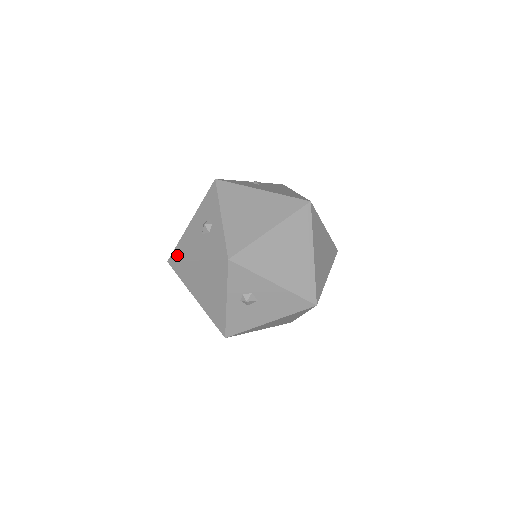
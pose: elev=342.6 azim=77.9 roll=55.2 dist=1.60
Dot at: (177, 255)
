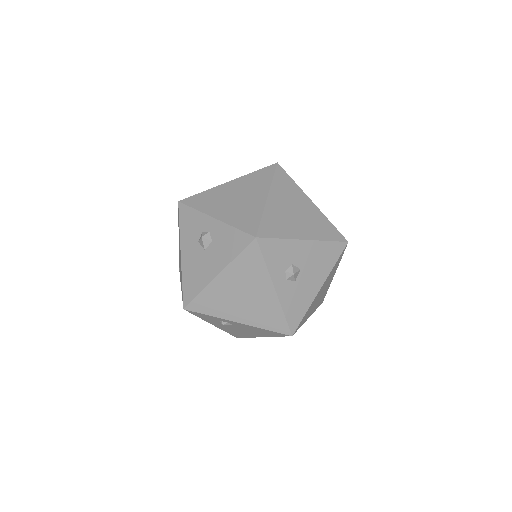
Dot at: (191, 292)
